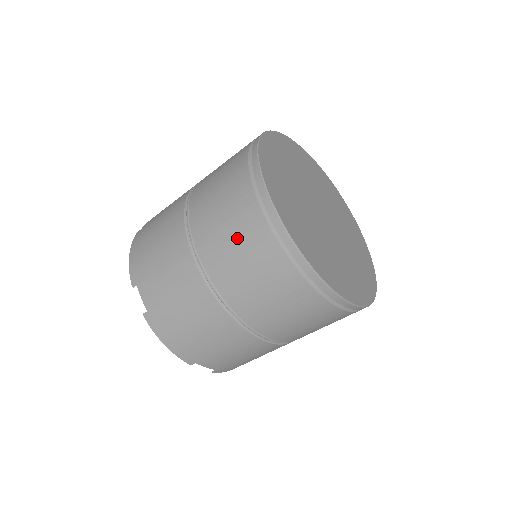
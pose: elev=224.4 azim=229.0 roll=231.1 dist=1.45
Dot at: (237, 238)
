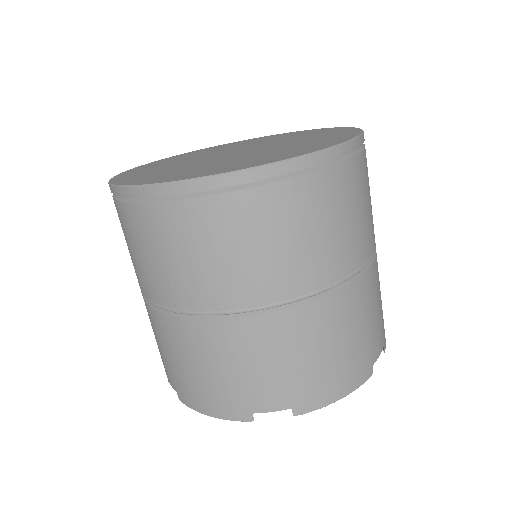
Dot at: (128, 242)
